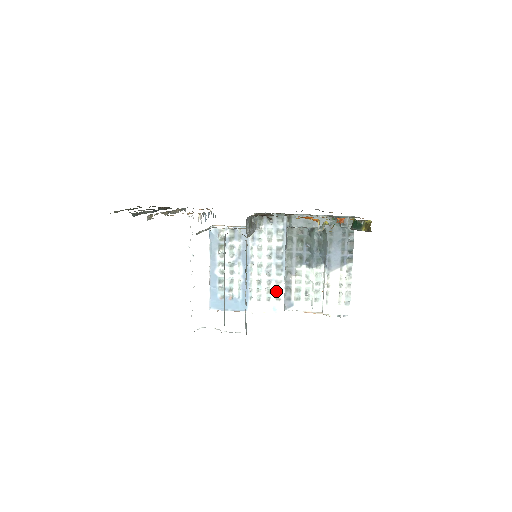
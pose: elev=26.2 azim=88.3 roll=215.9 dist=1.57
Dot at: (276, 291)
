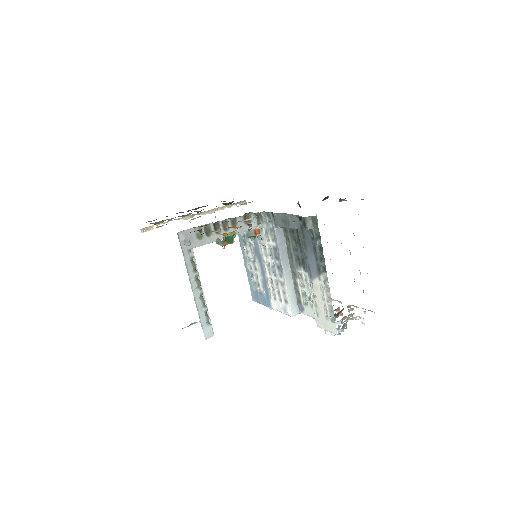
Dot at: (283, 293)
